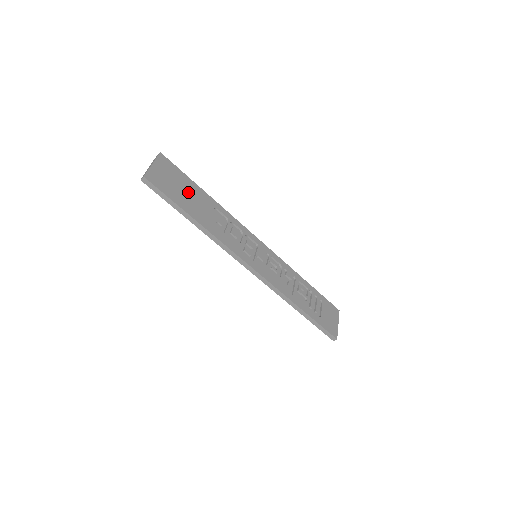
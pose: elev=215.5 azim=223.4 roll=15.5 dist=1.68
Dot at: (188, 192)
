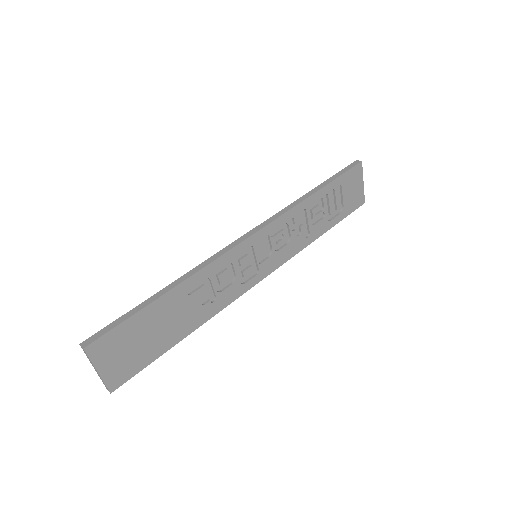
Dot at: (152, 328)
